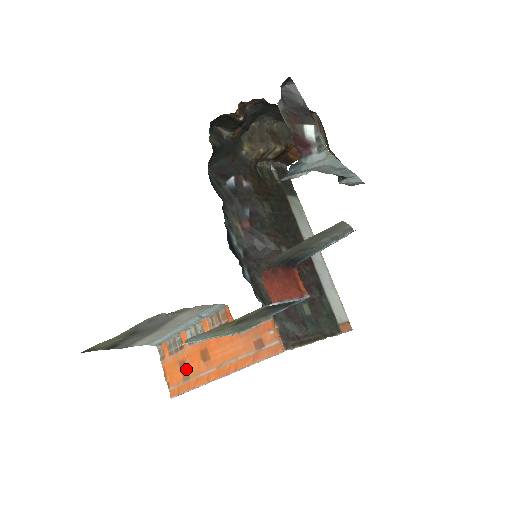
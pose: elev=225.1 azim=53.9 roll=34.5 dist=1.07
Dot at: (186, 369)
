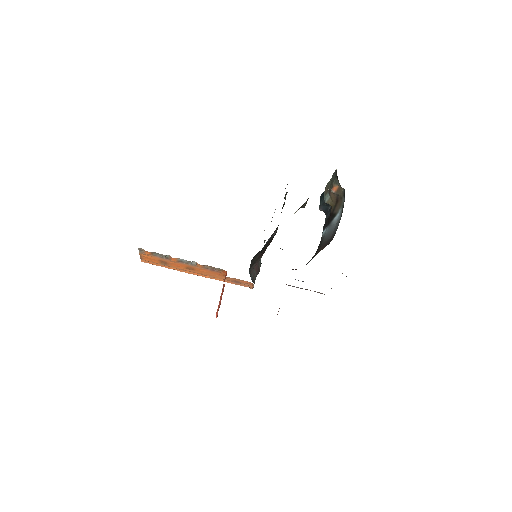
Dot at: (167, 264)
